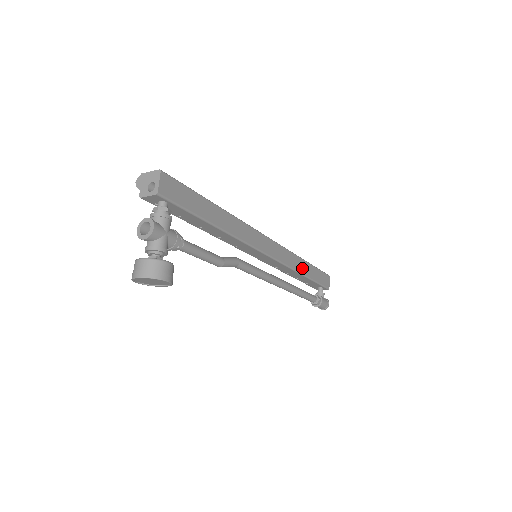
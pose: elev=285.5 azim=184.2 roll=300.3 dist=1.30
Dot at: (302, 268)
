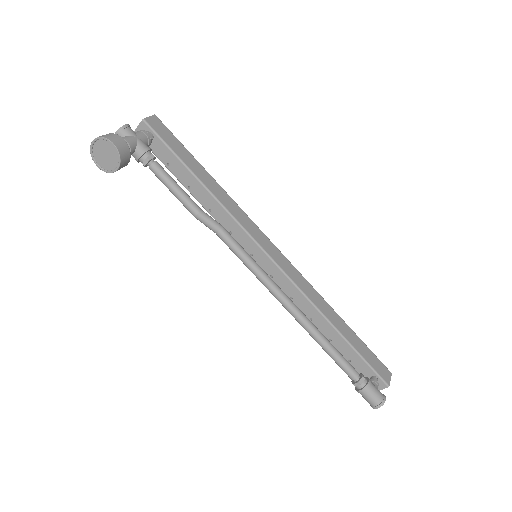
Dot at: (331, 316)
